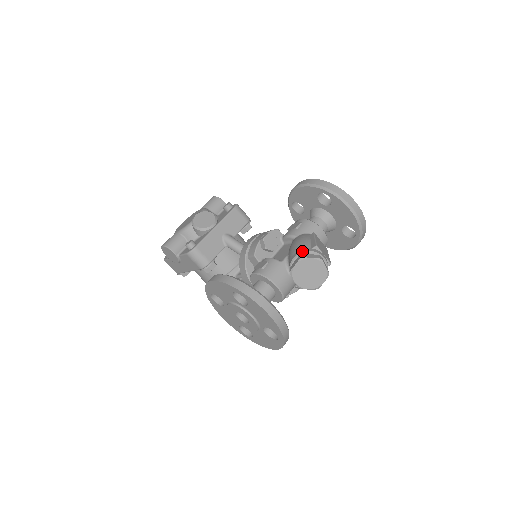
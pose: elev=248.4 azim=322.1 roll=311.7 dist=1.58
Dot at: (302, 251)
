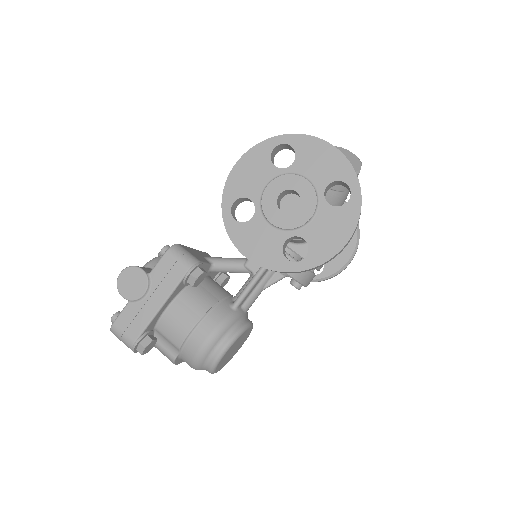
Dot at: occluded
